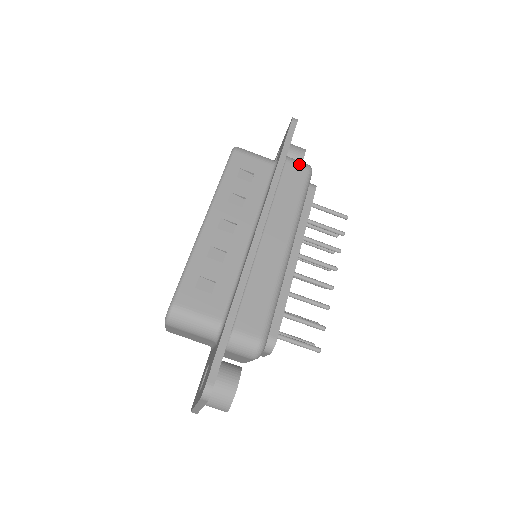
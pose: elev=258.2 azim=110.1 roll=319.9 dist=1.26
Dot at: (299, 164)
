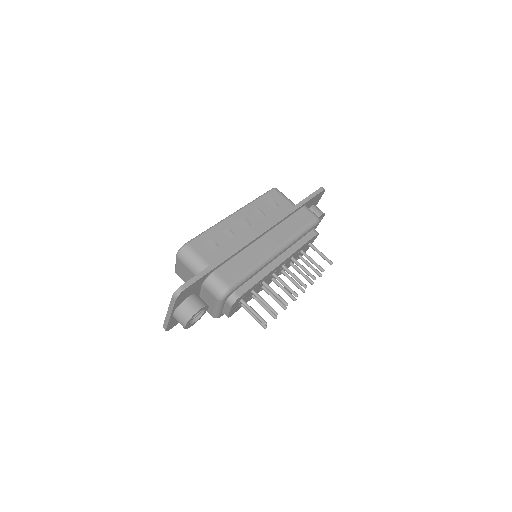
Dot at: (312, 213)
